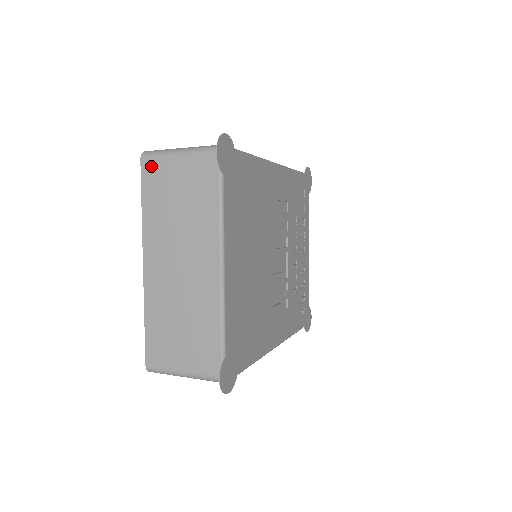
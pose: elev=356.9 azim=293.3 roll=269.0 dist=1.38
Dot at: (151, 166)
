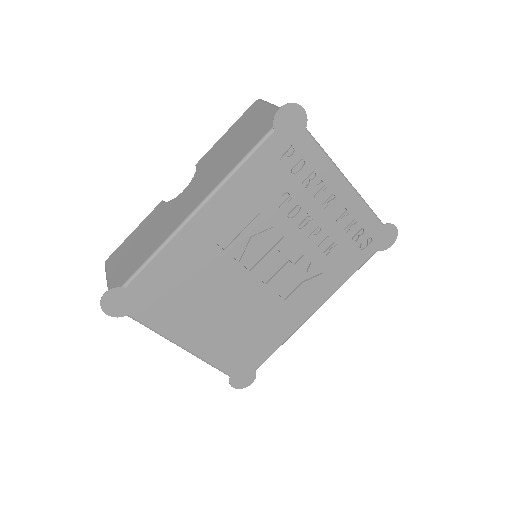
Dot at: occluded
